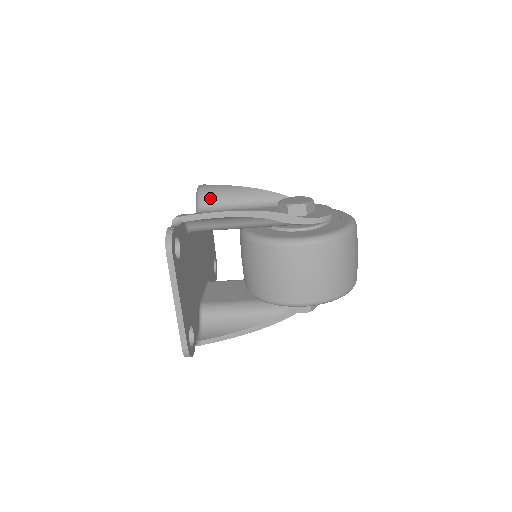
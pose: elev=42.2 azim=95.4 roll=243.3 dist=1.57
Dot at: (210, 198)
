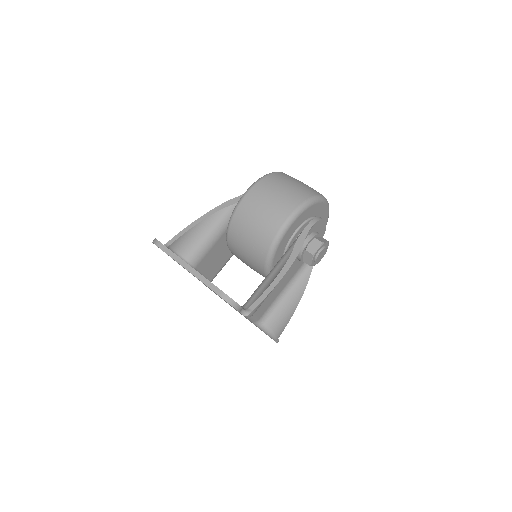
Dot at: occluded
